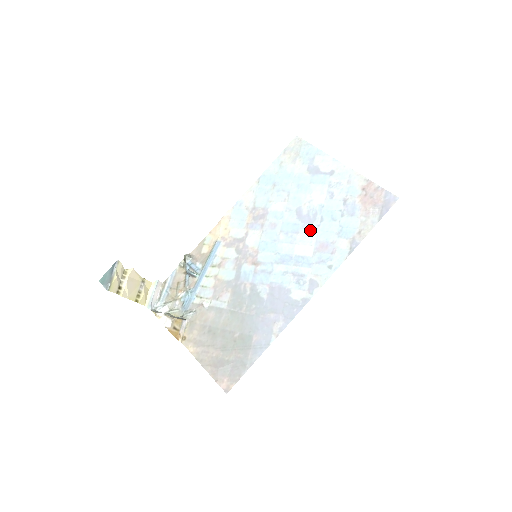
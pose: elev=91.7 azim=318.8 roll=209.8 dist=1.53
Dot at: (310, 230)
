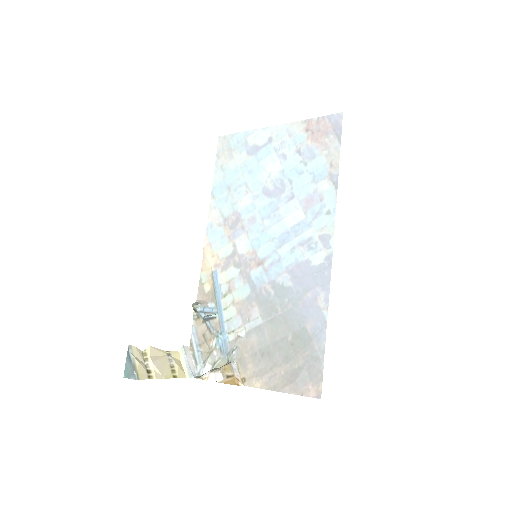
Dot at: (287, 198)
